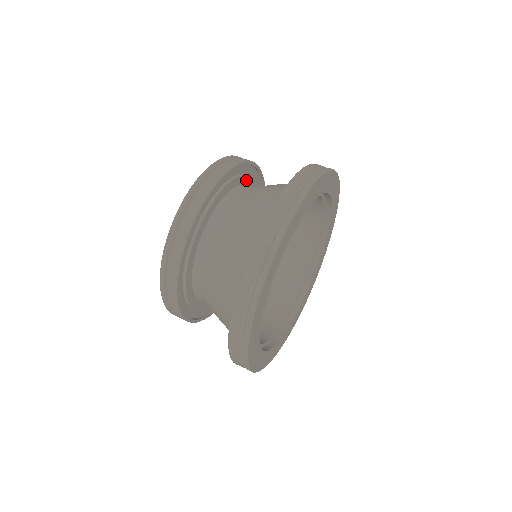
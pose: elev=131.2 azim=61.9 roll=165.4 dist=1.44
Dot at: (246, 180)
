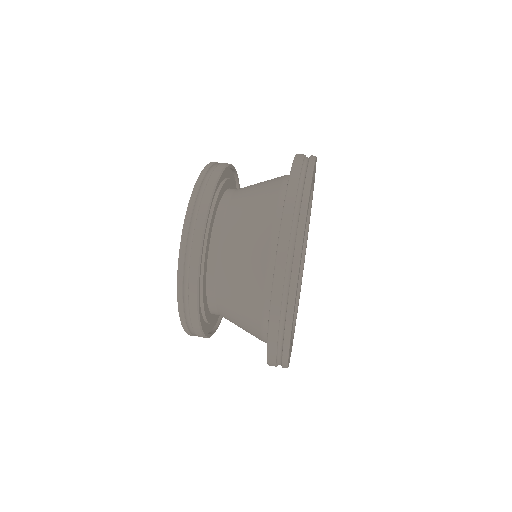
Dot at: (223, 188)
